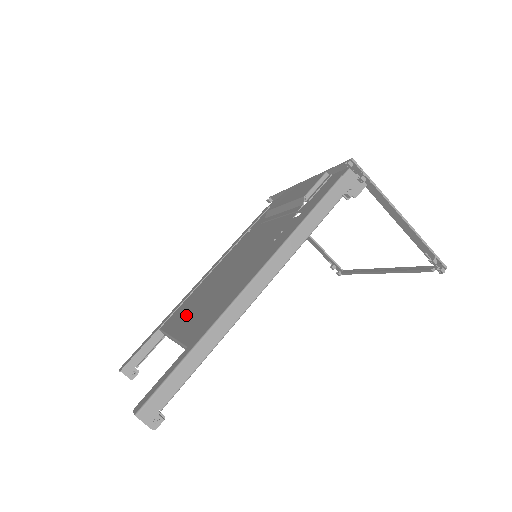
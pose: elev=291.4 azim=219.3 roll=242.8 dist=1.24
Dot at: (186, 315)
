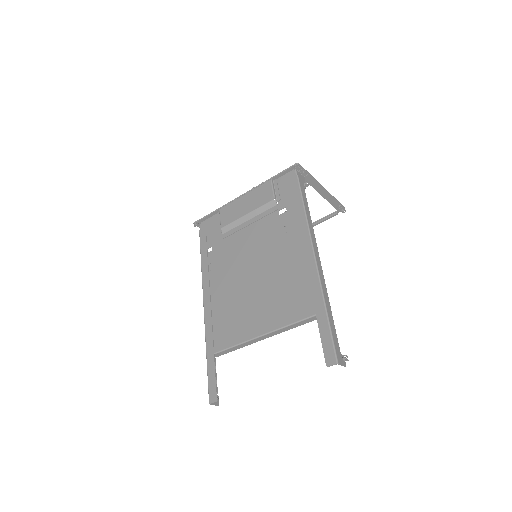
Dot at: (250, 319)
